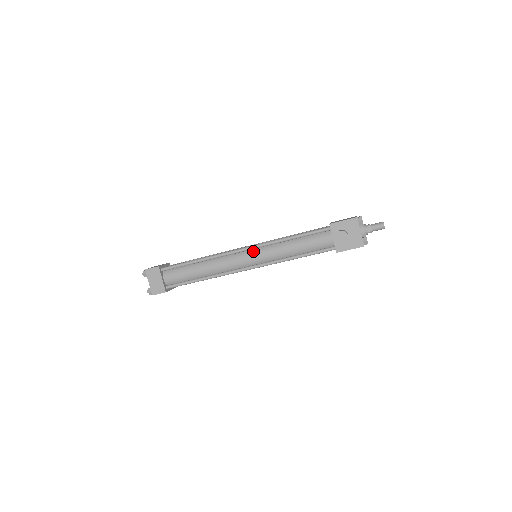
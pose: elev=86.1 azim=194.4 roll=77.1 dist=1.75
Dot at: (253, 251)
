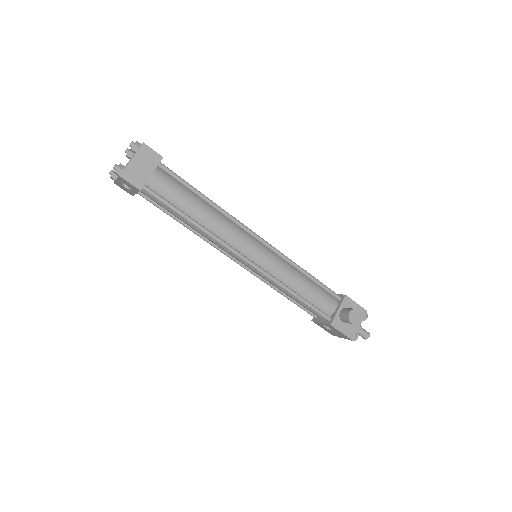
Dot at: (266, 250)
